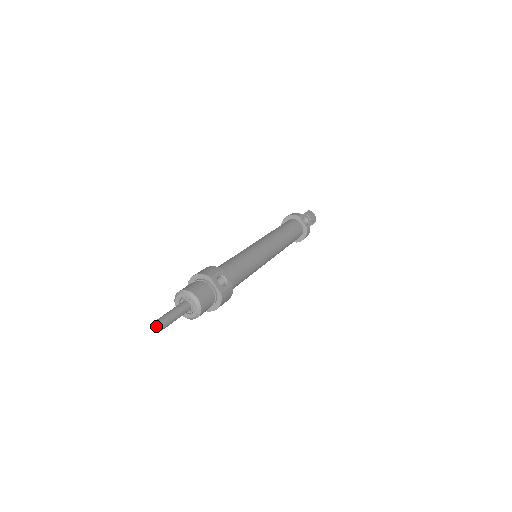
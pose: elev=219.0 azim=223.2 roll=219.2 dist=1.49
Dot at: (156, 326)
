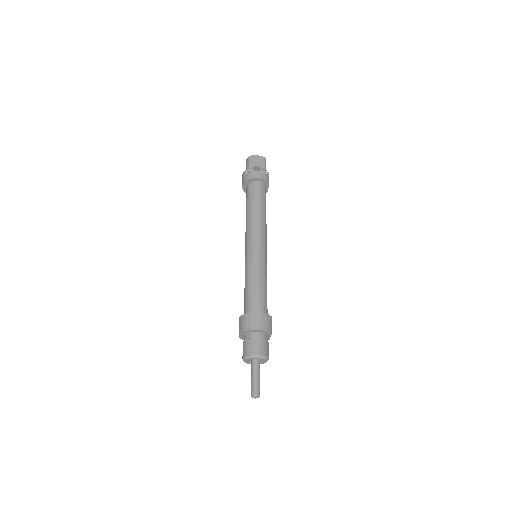
Dot at: (254, 397)
